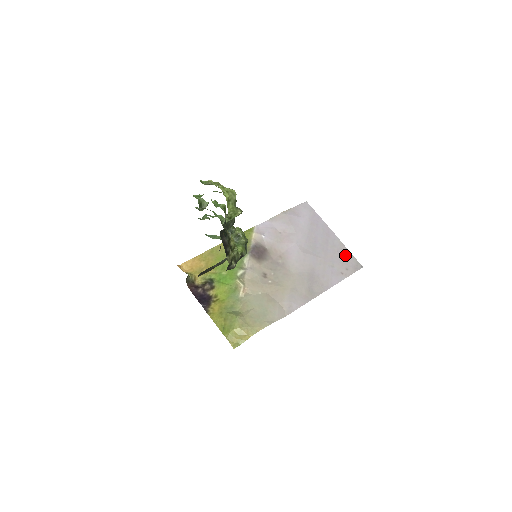
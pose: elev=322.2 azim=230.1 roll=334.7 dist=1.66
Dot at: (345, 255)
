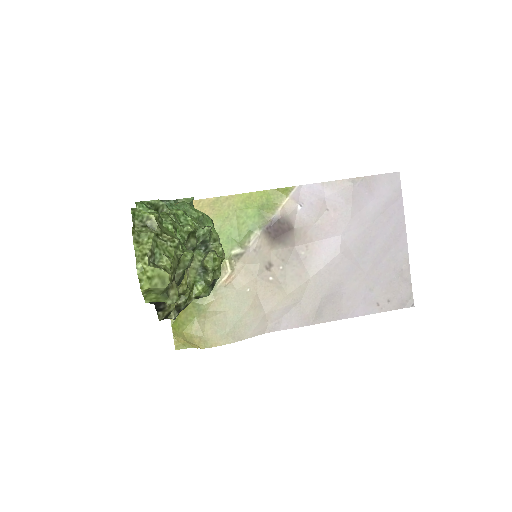
Dot at: (400, 279)
